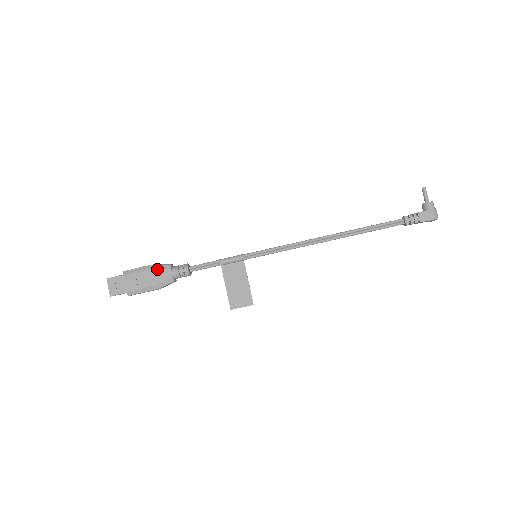
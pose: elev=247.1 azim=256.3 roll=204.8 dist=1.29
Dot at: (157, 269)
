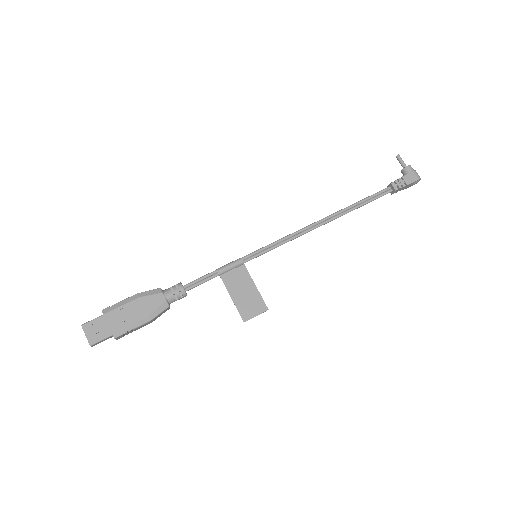
Dot at: (145, 296)
